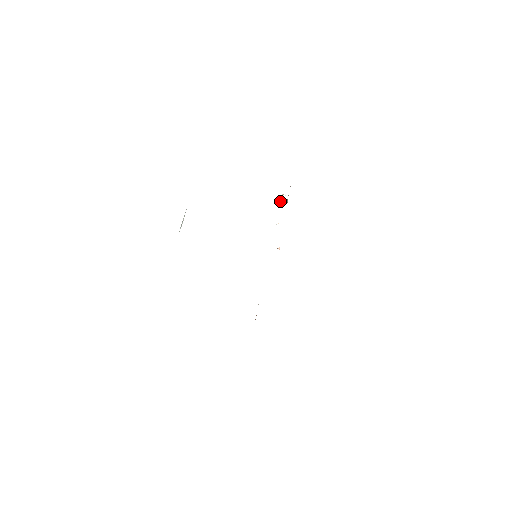
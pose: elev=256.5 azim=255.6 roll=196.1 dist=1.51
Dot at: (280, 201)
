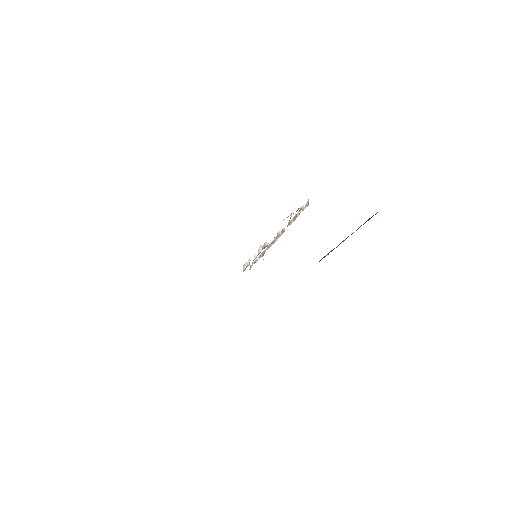
Dot at: (291, 215)
